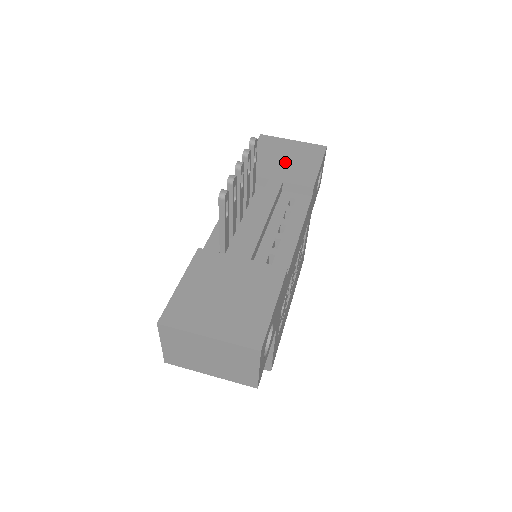
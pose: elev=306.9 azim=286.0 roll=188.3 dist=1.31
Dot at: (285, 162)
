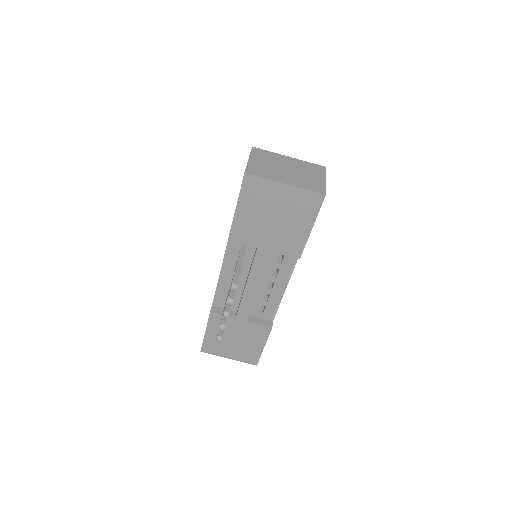
Dot at: (274, 224)
